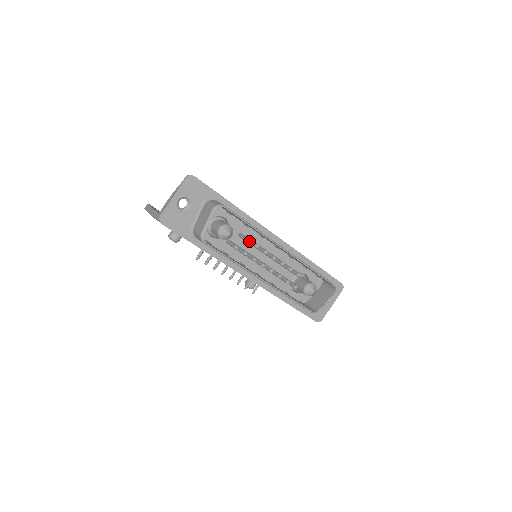
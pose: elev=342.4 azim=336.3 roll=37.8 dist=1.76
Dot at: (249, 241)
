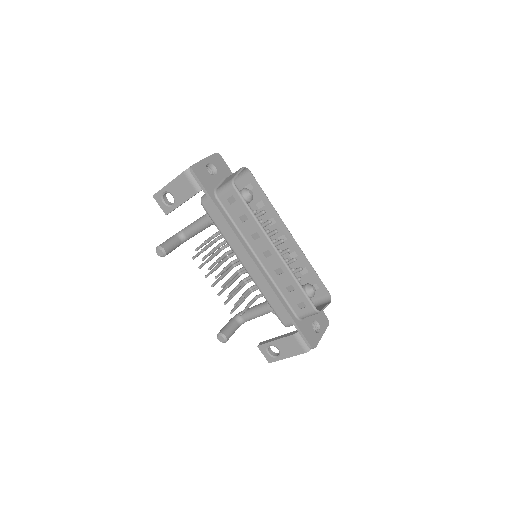
Dot at: (265, 212)
